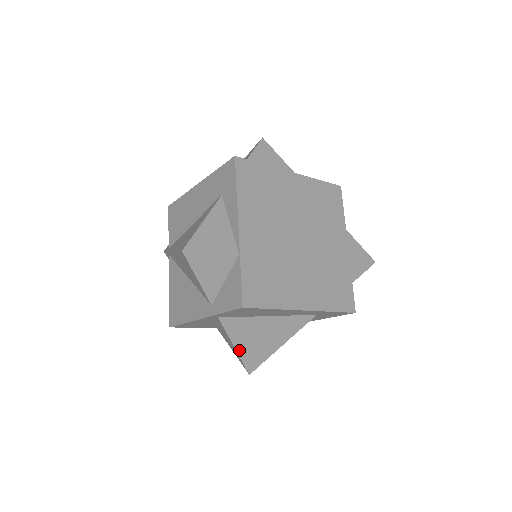
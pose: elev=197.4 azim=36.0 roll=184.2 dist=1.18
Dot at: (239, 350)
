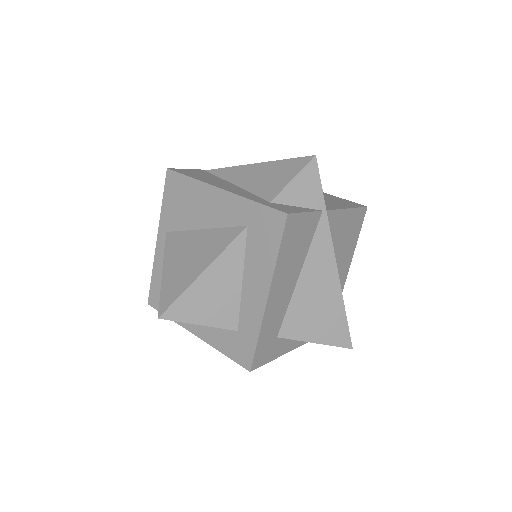
Dot at: (165, 275)
